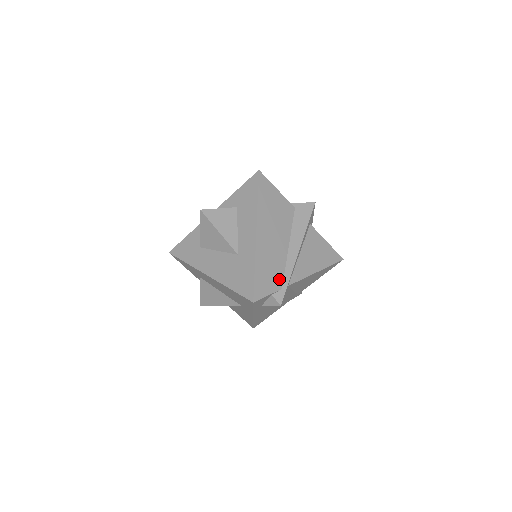
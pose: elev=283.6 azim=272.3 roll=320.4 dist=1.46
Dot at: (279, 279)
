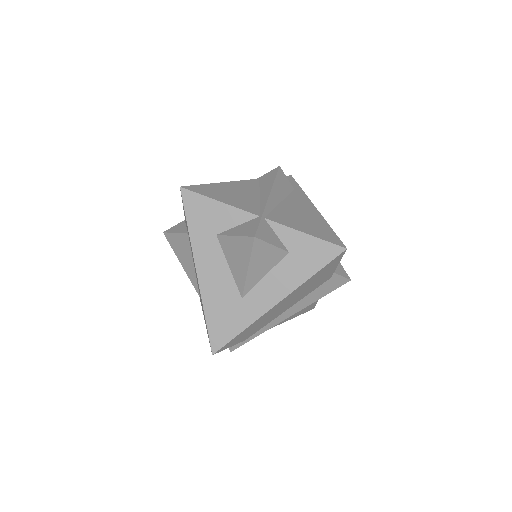
Dot at: (252, 334)
